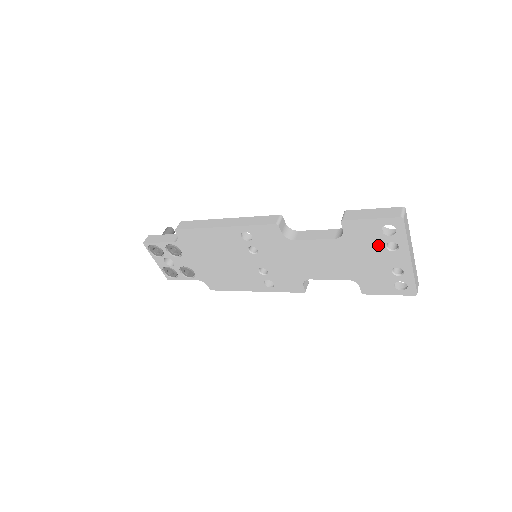
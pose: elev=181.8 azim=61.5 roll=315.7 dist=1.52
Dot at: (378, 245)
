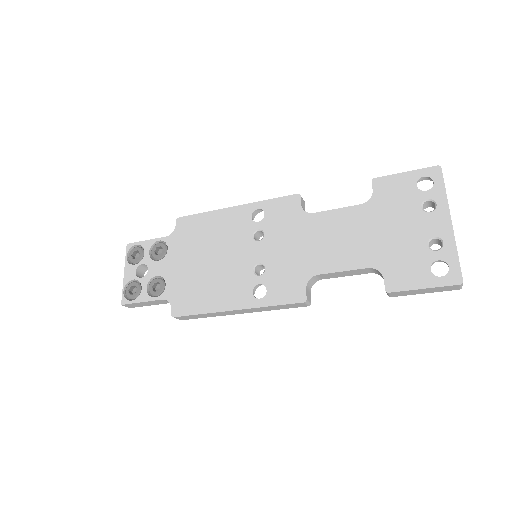
Dot at: (412, 206)
